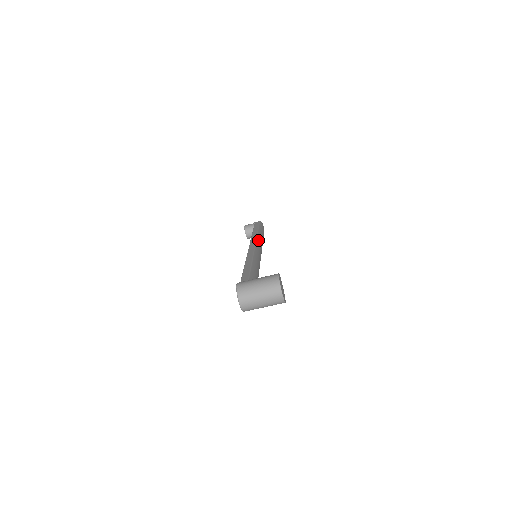
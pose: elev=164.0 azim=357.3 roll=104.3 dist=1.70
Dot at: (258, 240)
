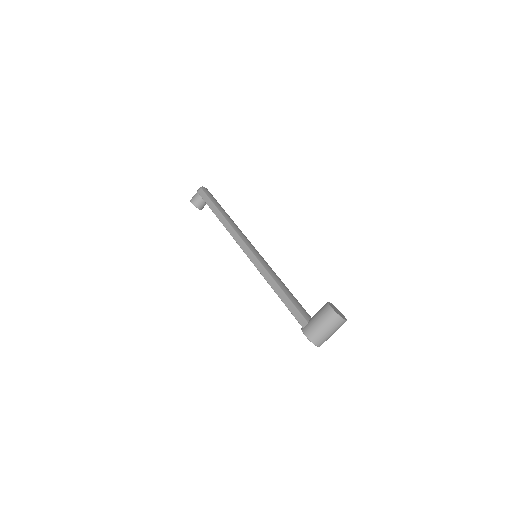
Dot at: (238, 232)
